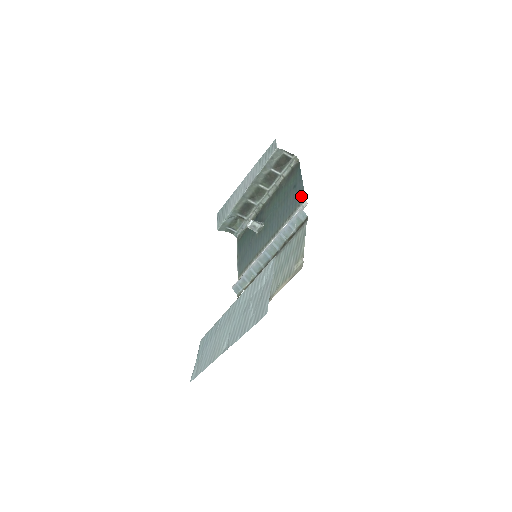
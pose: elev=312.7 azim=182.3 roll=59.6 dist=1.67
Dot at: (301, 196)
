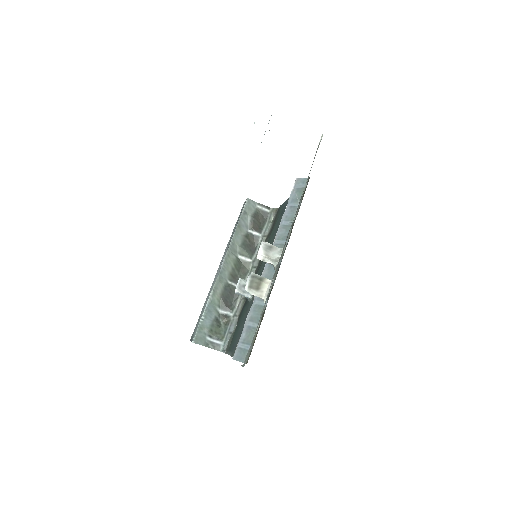
Dot at: occluded
